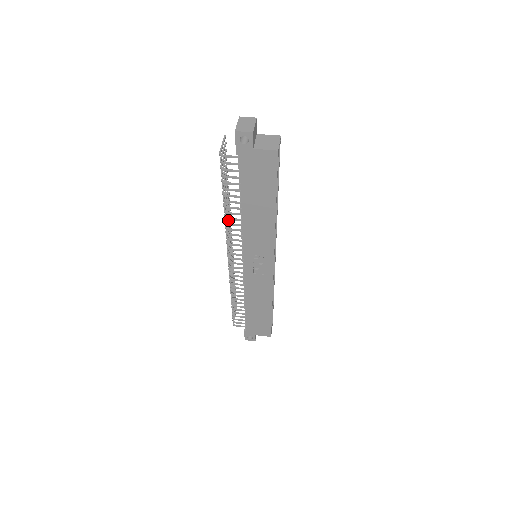
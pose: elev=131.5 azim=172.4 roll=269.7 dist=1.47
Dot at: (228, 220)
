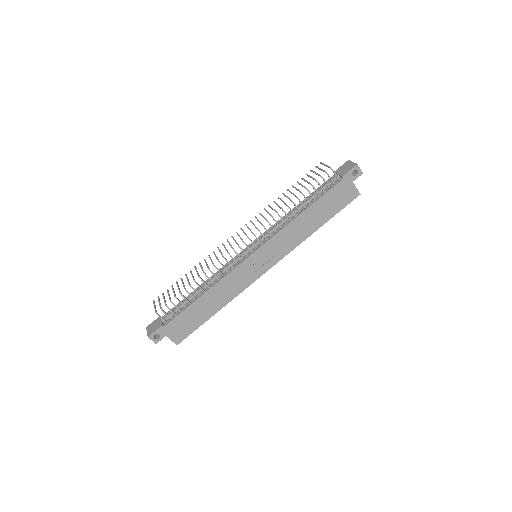
Dot at: occluded
